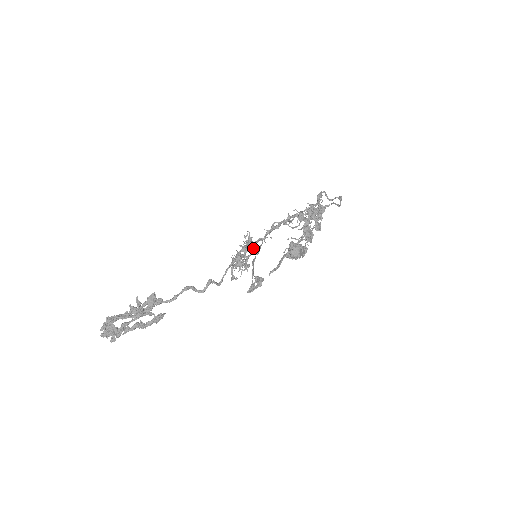
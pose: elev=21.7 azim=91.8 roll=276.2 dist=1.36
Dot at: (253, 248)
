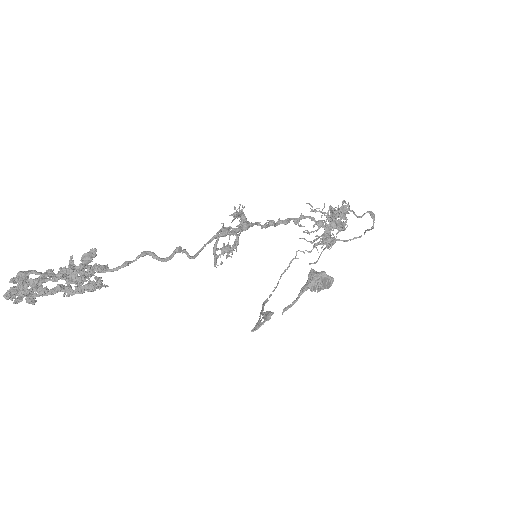
Dot at: (245, 222)
